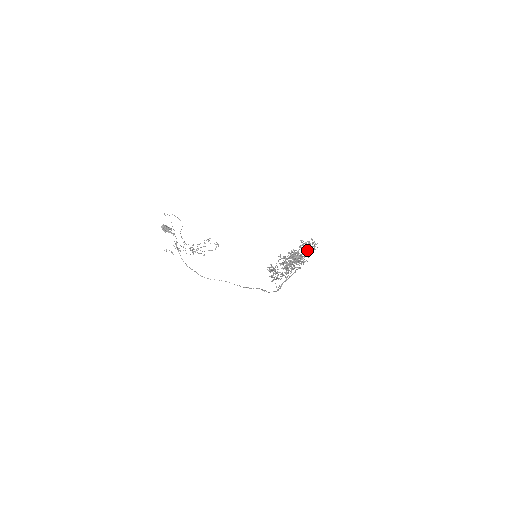
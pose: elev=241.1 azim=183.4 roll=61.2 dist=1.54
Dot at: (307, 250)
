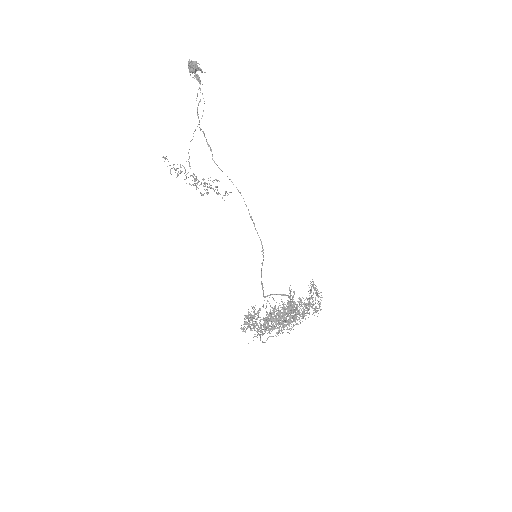
Dot at: (304, 313)
